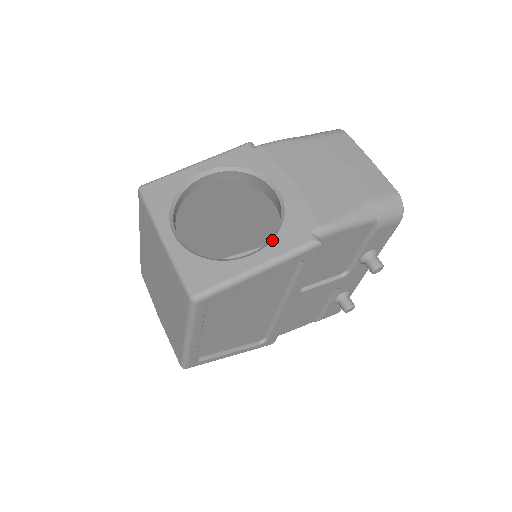
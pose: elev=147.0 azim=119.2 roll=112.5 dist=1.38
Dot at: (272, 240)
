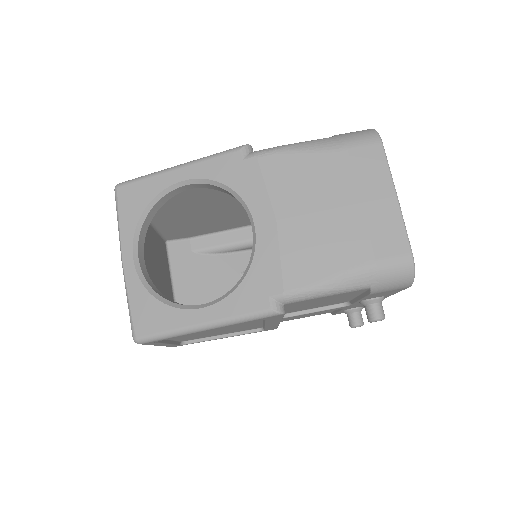
Dot at: (227, 296)
